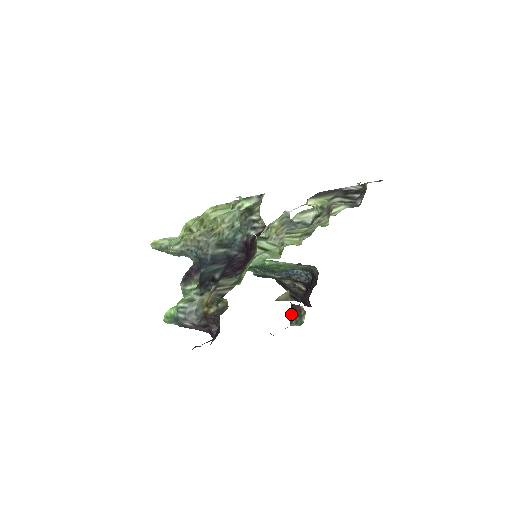
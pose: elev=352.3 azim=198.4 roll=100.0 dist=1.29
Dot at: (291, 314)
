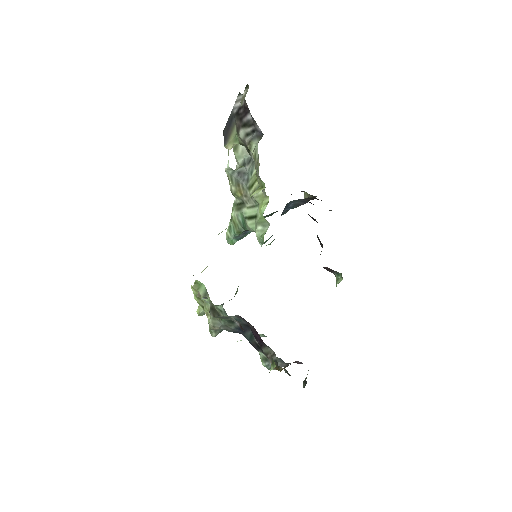
Dot at: occluded
